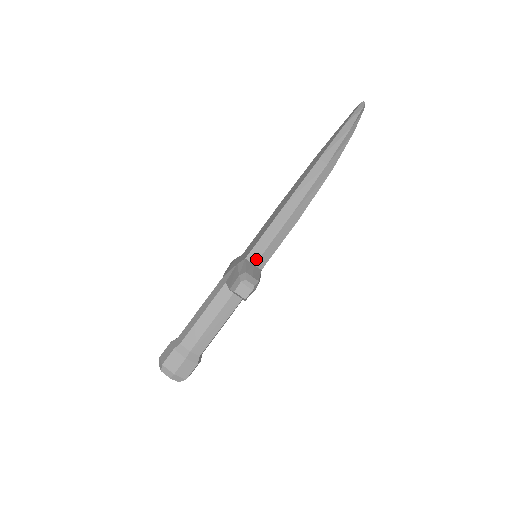
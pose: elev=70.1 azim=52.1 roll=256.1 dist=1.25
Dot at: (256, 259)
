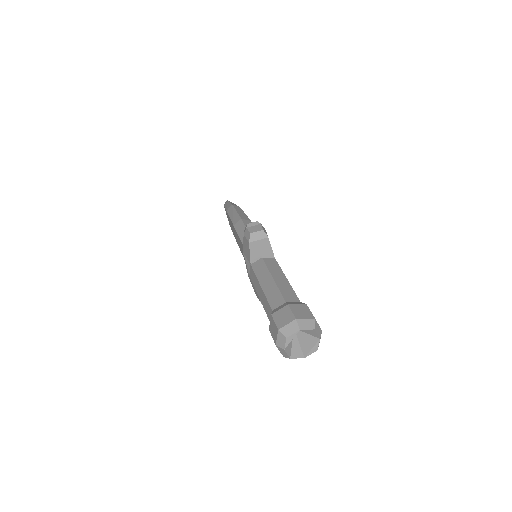
Dot at: occluded
